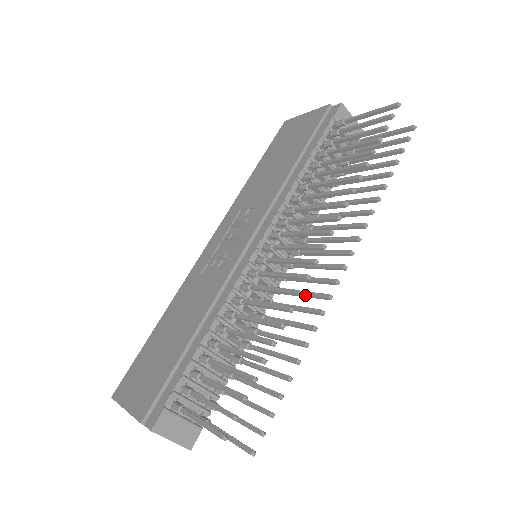
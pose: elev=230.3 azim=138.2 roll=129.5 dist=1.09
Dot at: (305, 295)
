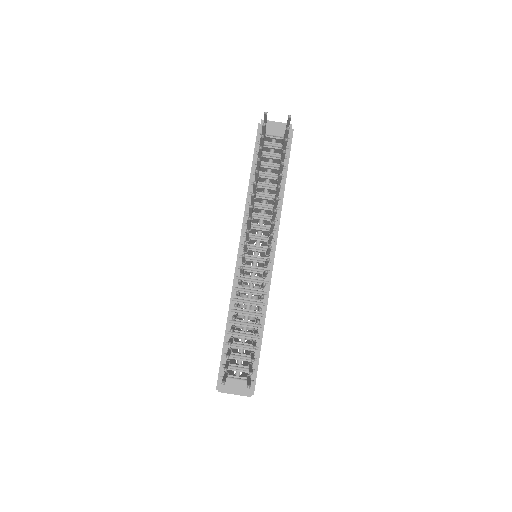
Dot at: occluded
